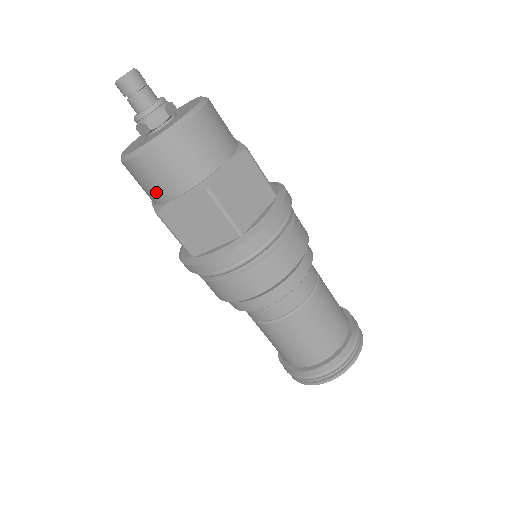
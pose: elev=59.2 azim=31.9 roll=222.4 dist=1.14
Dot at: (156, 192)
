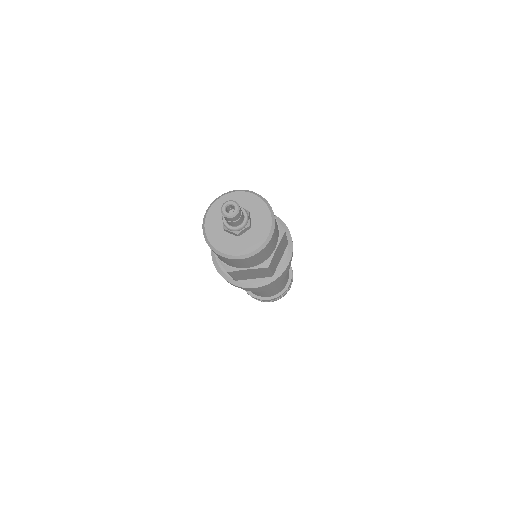
Dot at: (232, 265)
